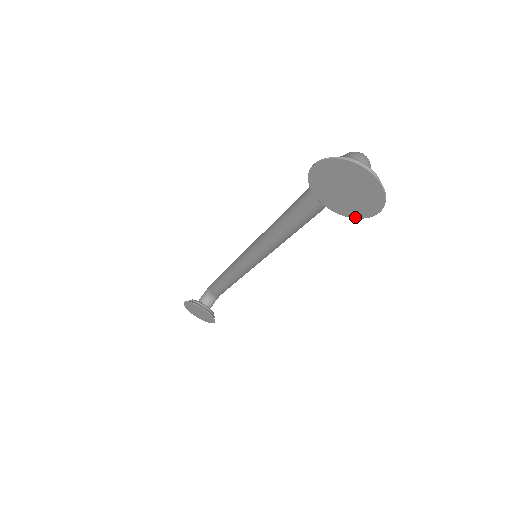
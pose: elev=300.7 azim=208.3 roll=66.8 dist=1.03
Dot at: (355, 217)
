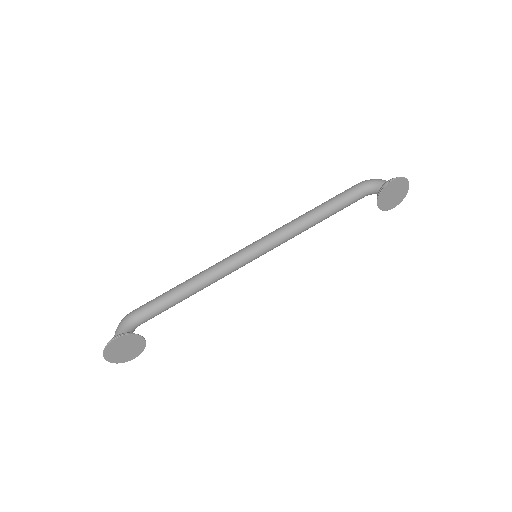
Dot at: (384, 210)
